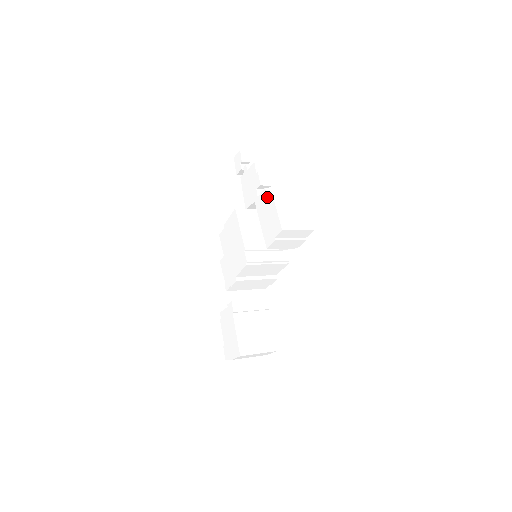
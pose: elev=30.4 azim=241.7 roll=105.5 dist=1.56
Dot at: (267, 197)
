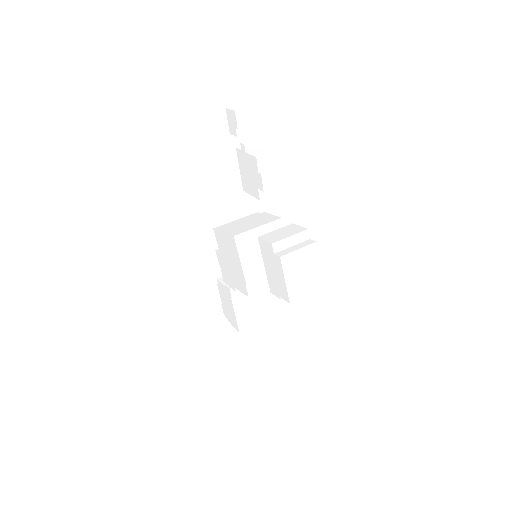
Dot at: (274, 256)
